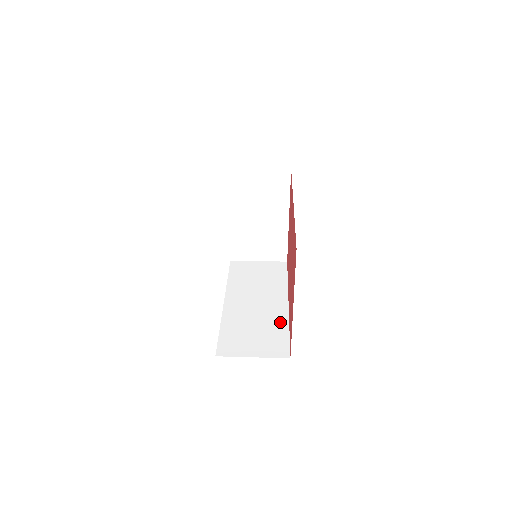
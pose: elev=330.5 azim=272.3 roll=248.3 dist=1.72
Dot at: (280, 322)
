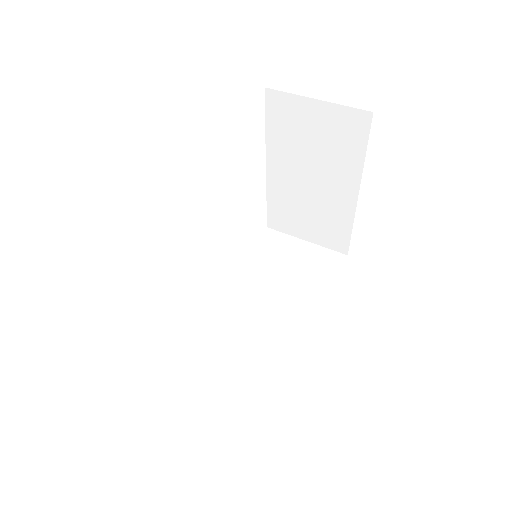
Dot at: (272, 366)
